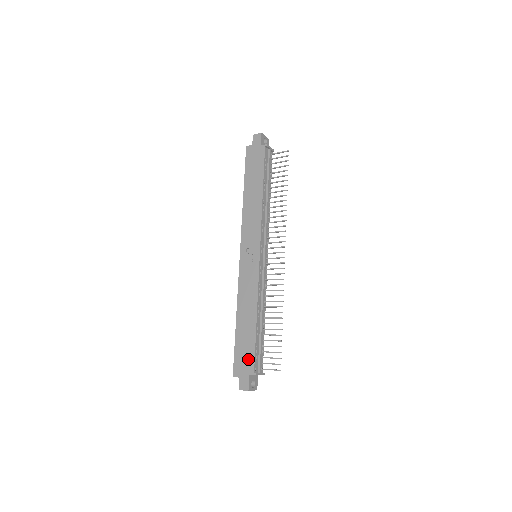
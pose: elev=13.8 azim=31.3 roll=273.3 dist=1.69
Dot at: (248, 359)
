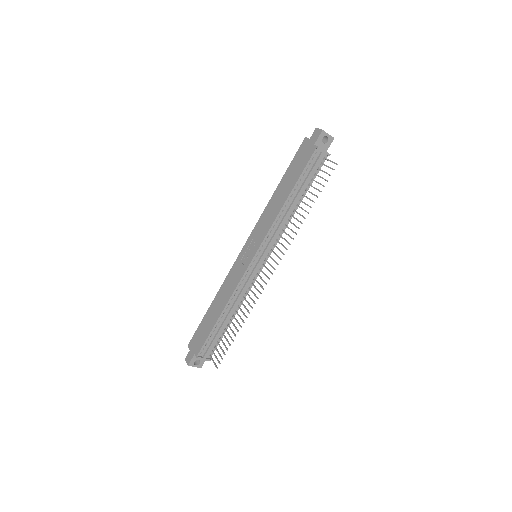
Dot at: (200, 341)
